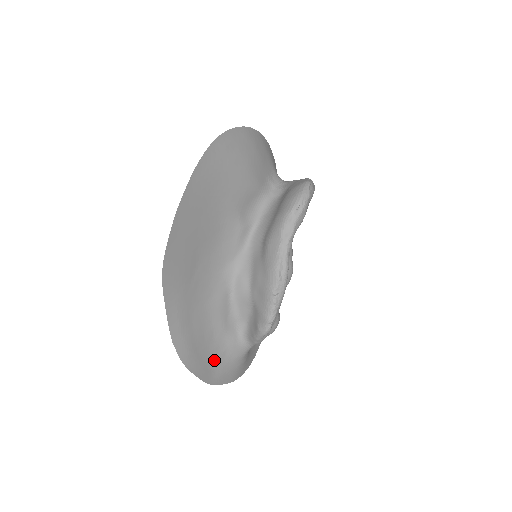
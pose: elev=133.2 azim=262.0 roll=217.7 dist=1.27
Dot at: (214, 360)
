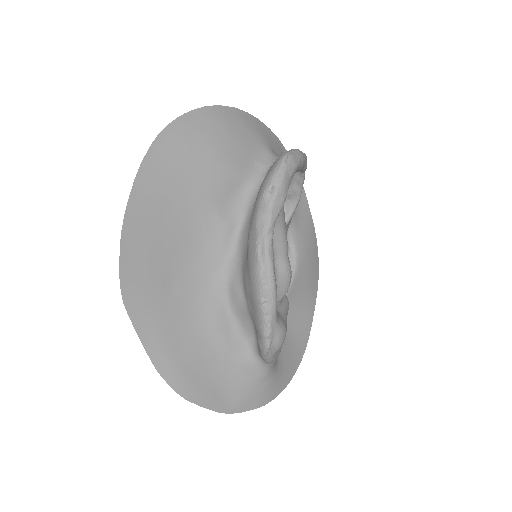
Dot at: (225, 385)
